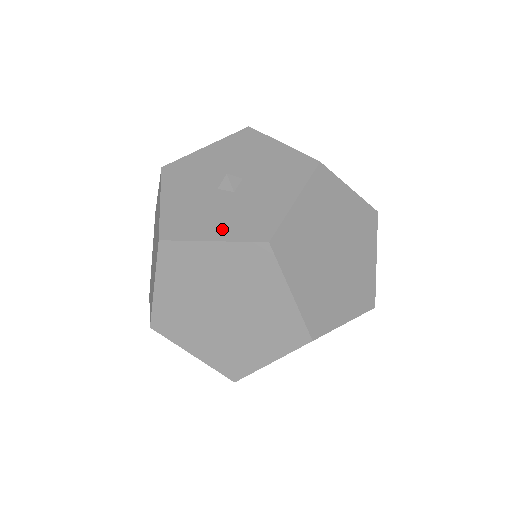
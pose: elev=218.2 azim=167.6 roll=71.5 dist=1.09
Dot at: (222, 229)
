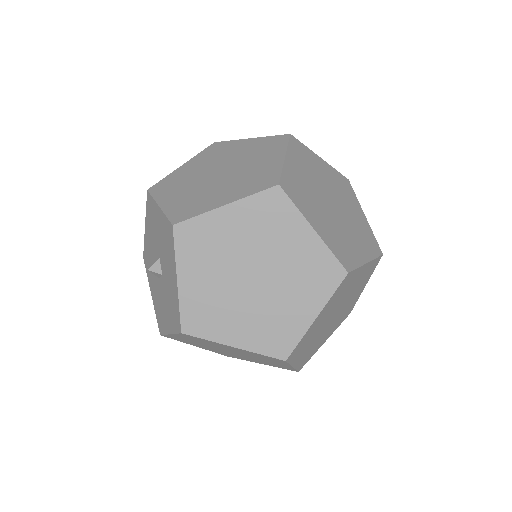
Dot at: (153, 295)
